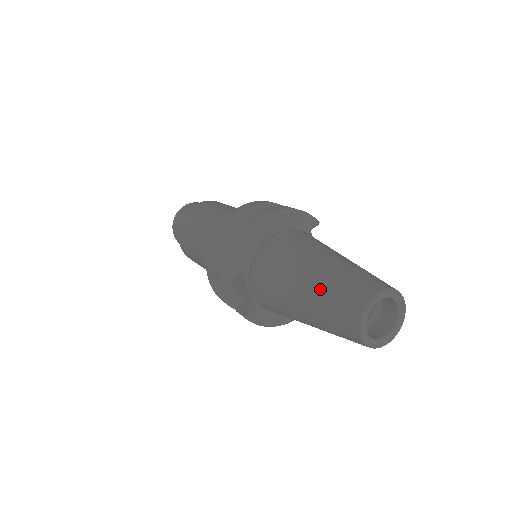
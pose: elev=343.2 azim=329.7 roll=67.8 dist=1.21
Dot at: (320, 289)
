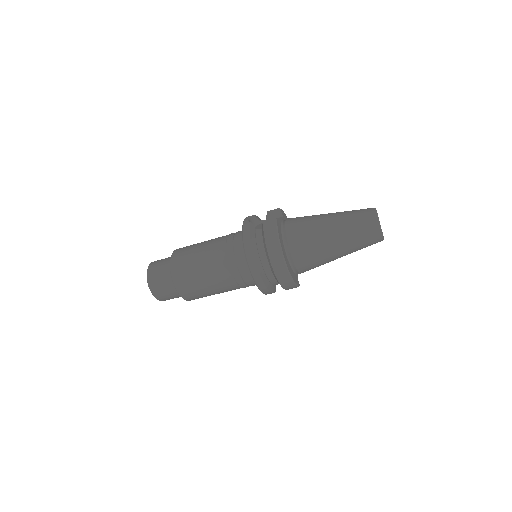
Dot at: occluded
